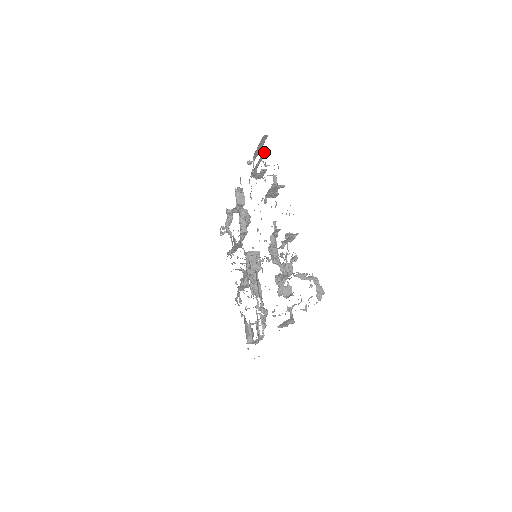
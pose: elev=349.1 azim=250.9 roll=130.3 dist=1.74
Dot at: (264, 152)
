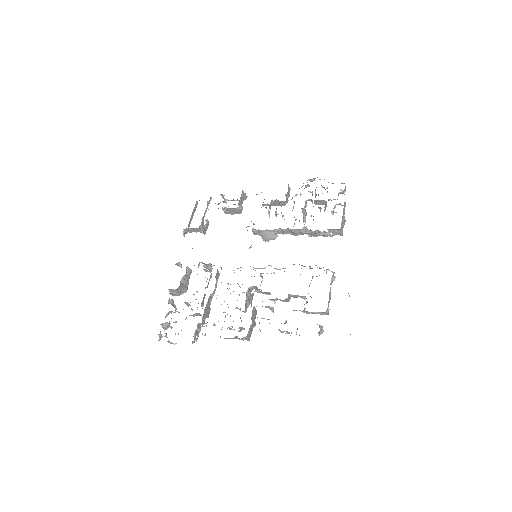
Dot at: (210, 198)
